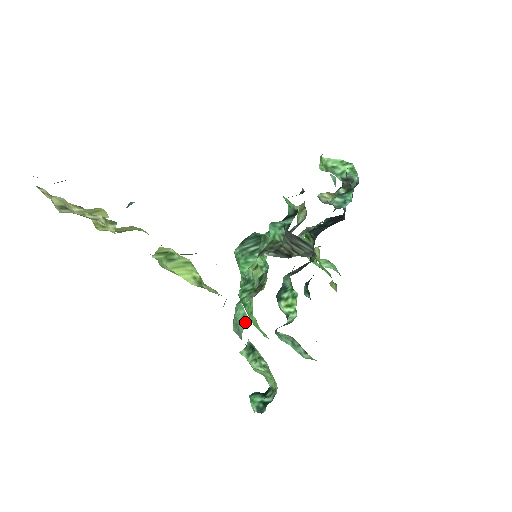
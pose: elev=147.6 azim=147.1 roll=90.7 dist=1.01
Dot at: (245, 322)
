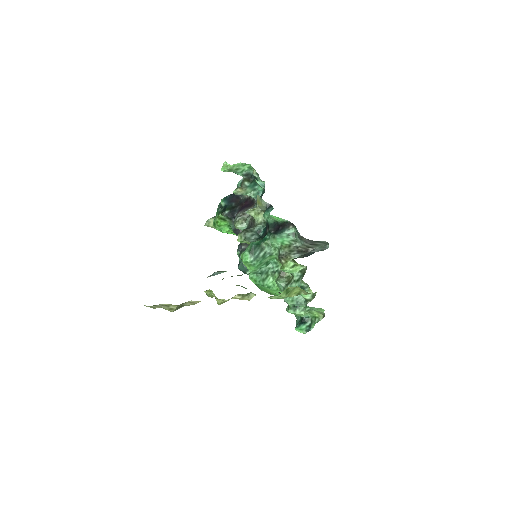
Dot at: occluded
